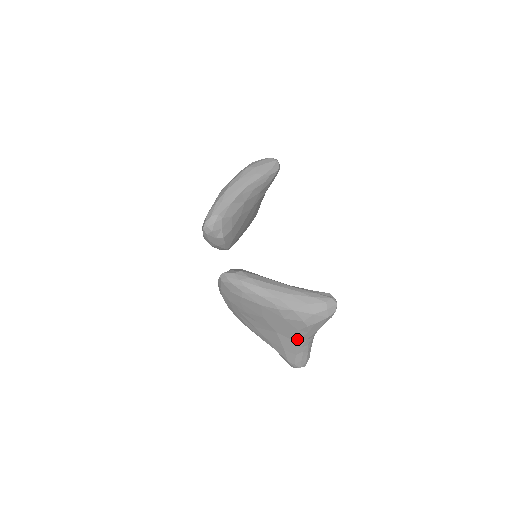
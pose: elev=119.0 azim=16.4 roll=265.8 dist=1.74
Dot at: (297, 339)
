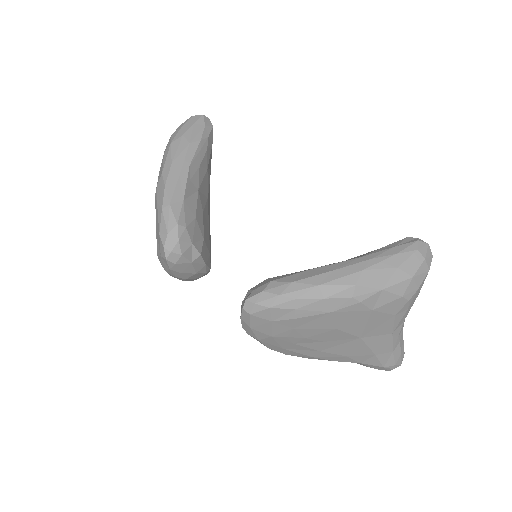
Dot at: (393, 329)
